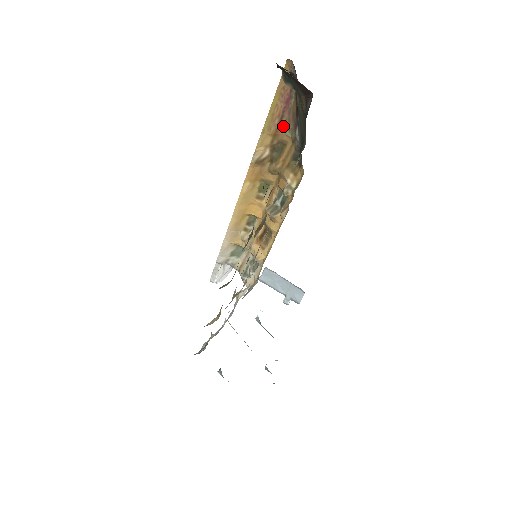
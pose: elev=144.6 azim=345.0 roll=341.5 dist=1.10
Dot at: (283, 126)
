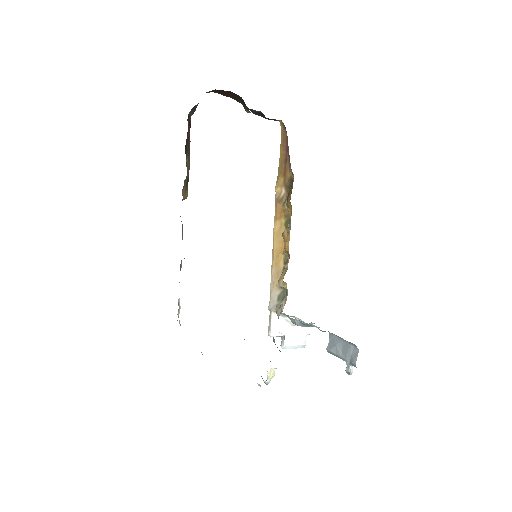
Dot at: (288, 166)
